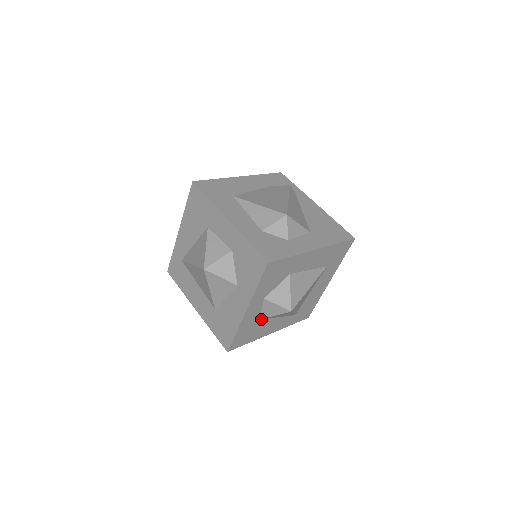
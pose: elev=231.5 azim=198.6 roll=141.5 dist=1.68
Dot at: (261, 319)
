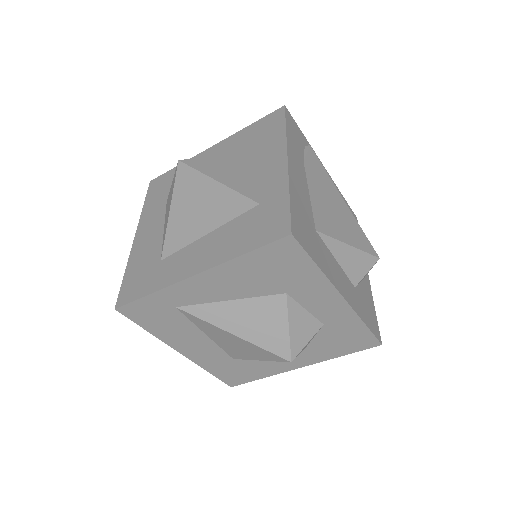
Dot at: occluded
